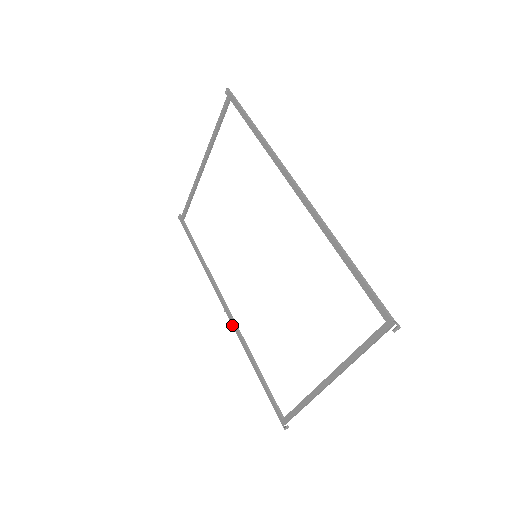
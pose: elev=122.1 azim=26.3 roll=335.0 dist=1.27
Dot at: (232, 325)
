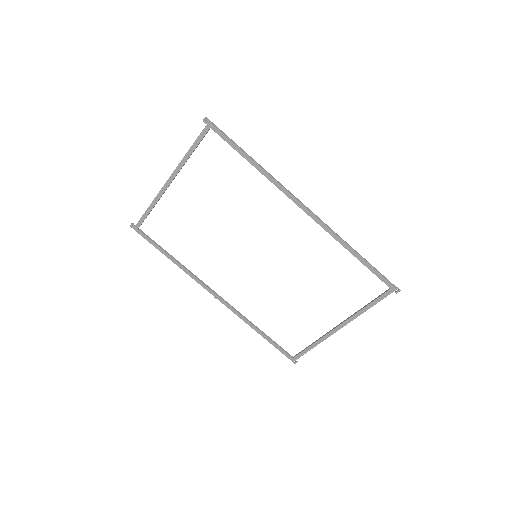
Dot at: (227, 307)
